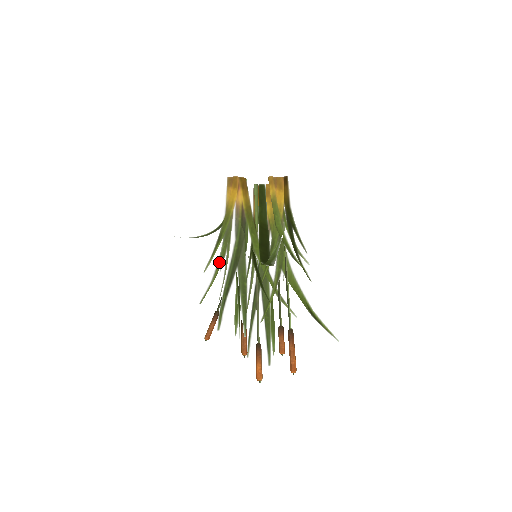
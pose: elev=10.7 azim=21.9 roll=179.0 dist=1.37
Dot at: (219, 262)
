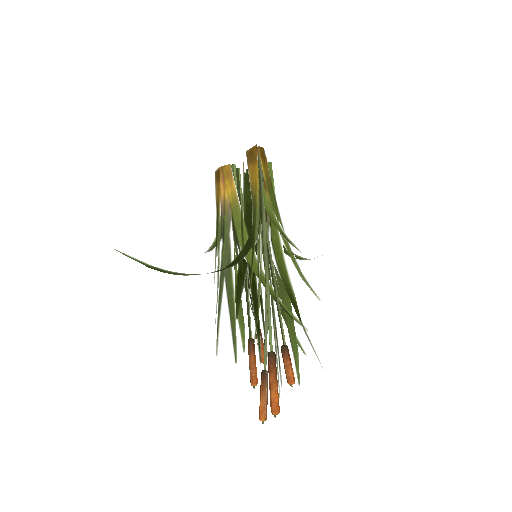
Dot at: (218, 274)
